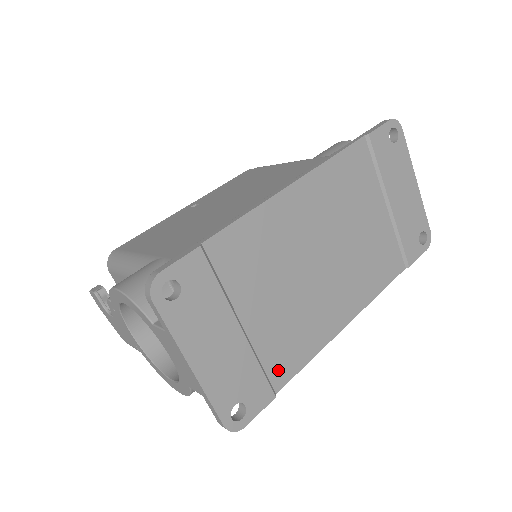
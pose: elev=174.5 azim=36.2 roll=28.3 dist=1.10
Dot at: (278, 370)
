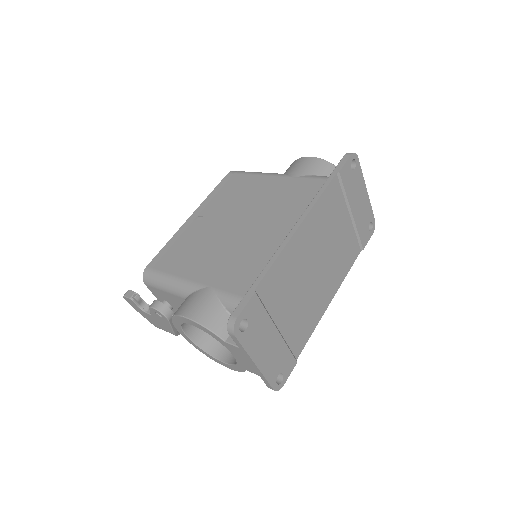
Dot at: (297, 346)
